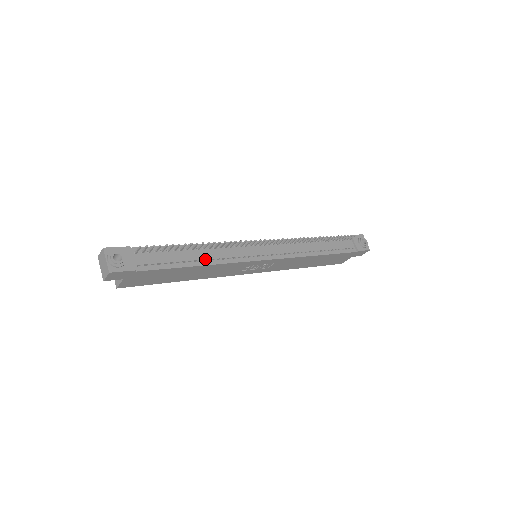
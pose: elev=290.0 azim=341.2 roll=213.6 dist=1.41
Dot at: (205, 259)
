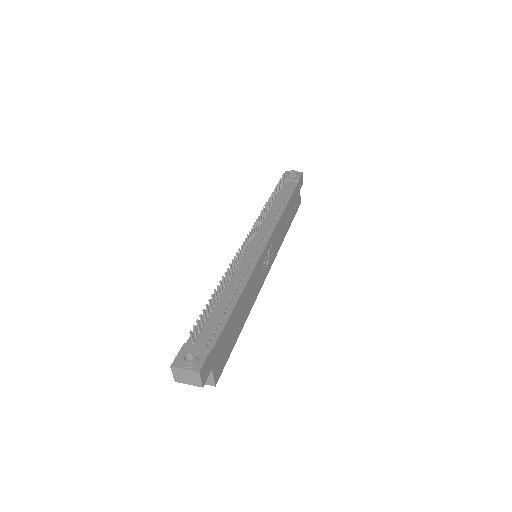
Dot at: (235, 290)
